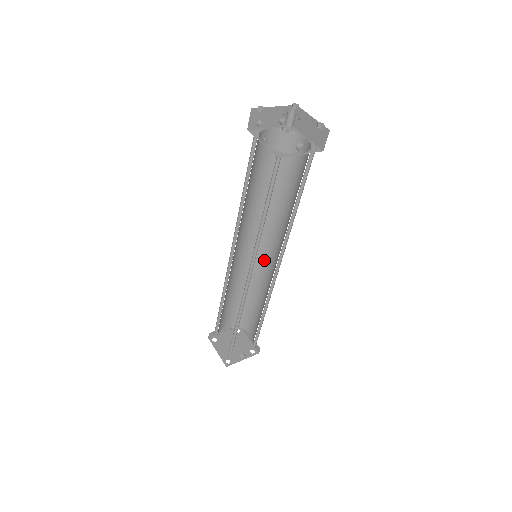
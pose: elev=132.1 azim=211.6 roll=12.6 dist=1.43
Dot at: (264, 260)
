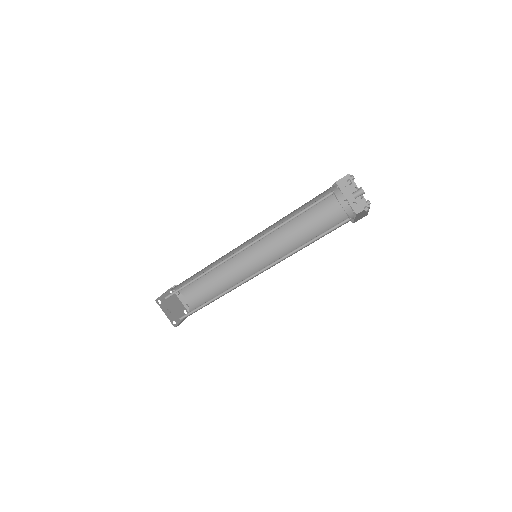
Dot at: occluded
